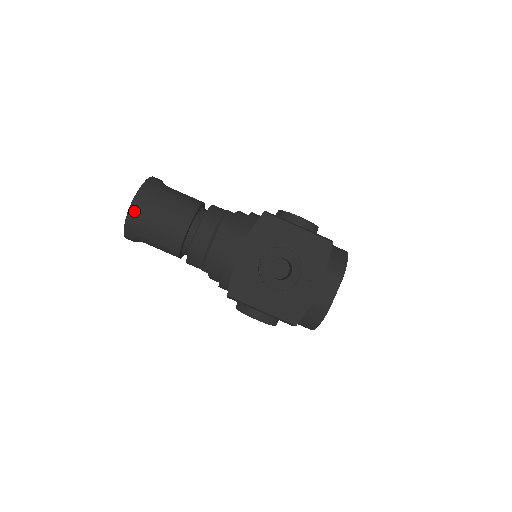
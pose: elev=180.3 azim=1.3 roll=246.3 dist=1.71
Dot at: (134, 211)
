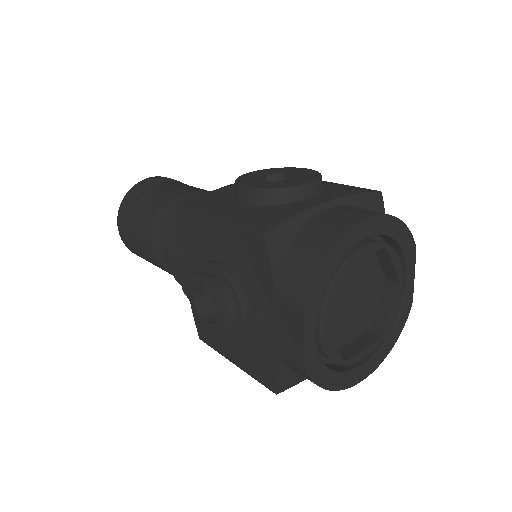
Dot at: (123, 238)
